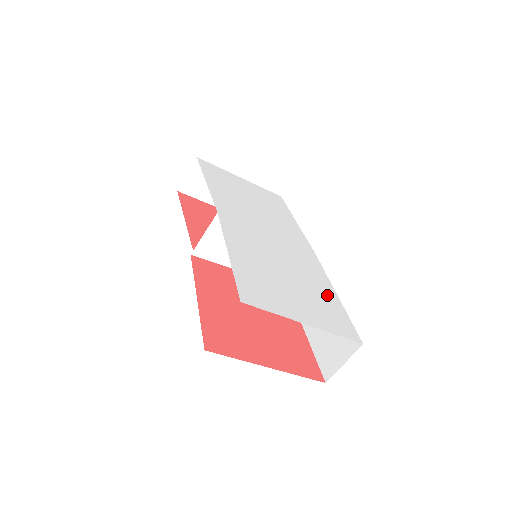
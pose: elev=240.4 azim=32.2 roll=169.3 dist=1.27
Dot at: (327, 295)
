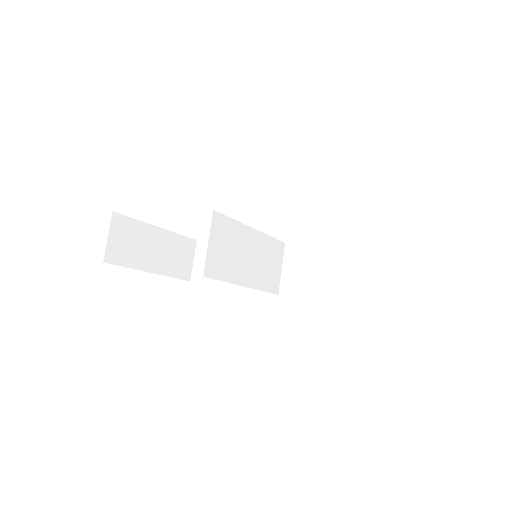
Dot at: occluded
